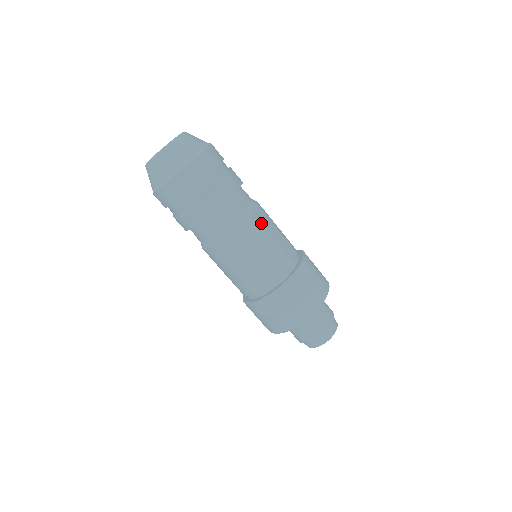
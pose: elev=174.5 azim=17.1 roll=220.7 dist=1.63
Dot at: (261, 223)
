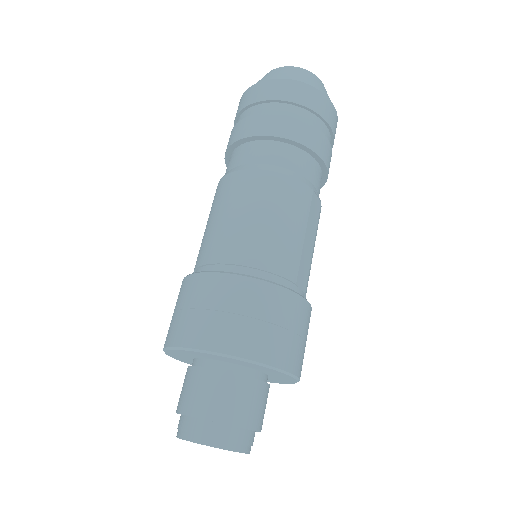
Dot at: (310, 209)
